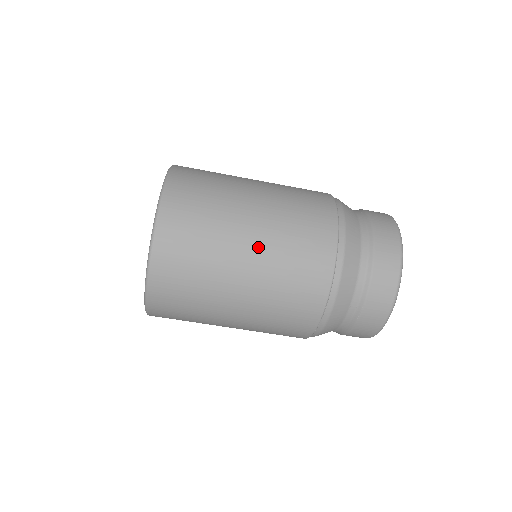
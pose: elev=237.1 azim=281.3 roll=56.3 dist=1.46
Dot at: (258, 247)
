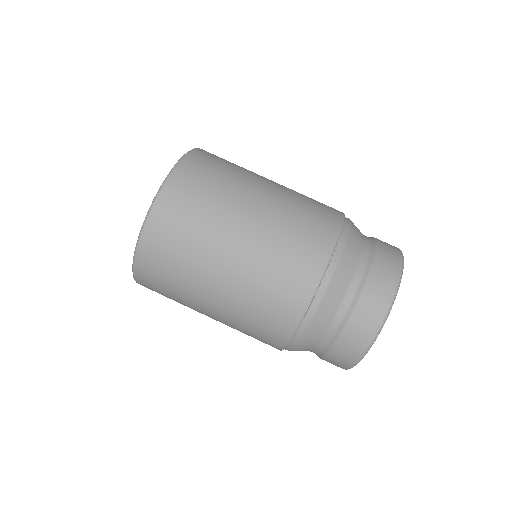
Dot at: (275, 189)
